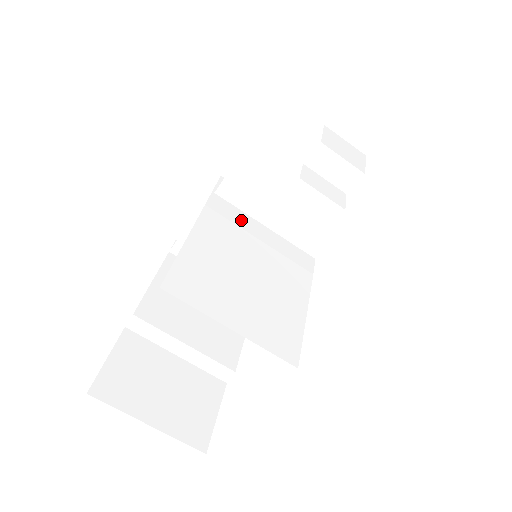
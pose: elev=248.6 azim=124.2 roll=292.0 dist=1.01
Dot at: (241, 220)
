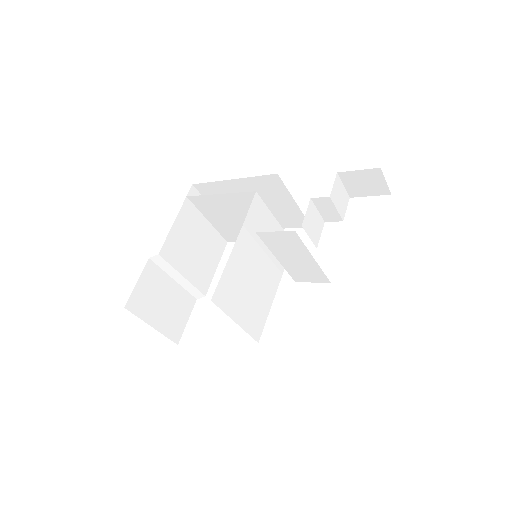
Dot at: occluded
